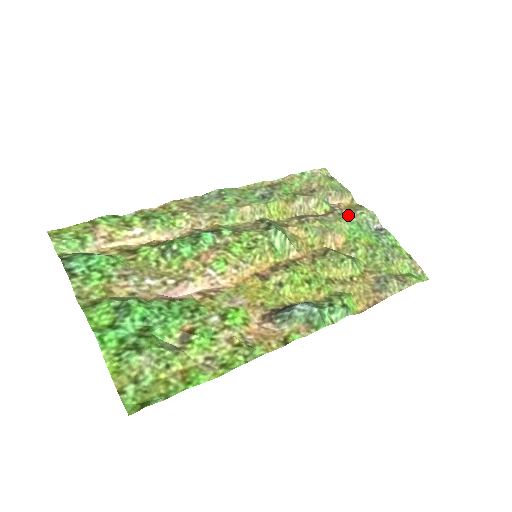
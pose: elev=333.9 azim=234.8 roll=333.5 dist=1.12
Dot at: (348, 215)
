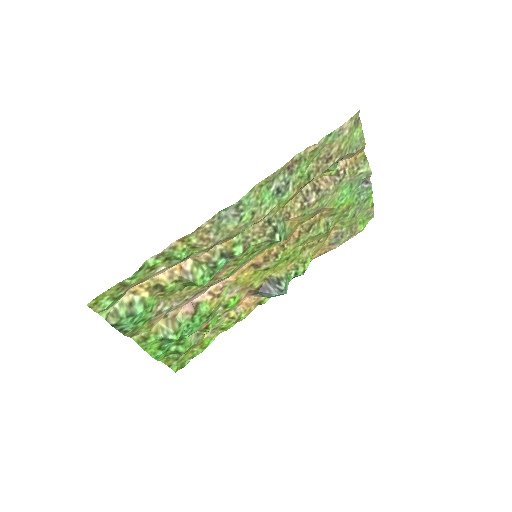
Dot at: (347, 179)
